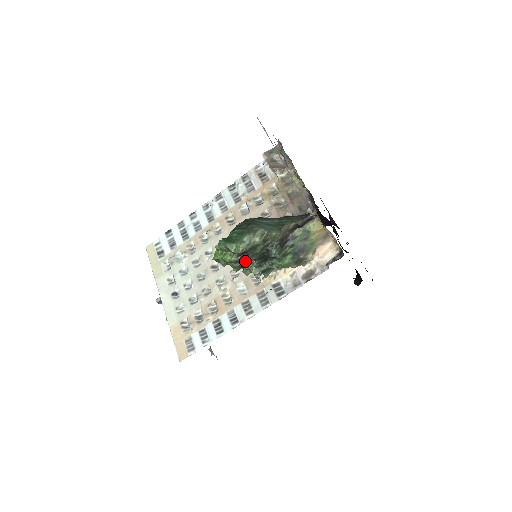
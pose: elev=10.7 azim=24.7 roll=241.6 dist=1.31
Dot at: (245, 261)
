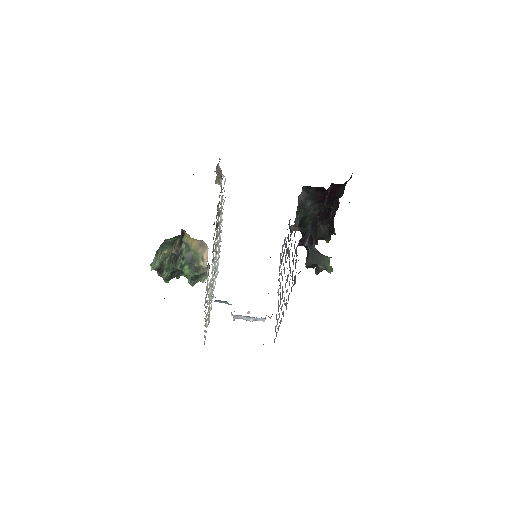
Dot at: (163, 275)
